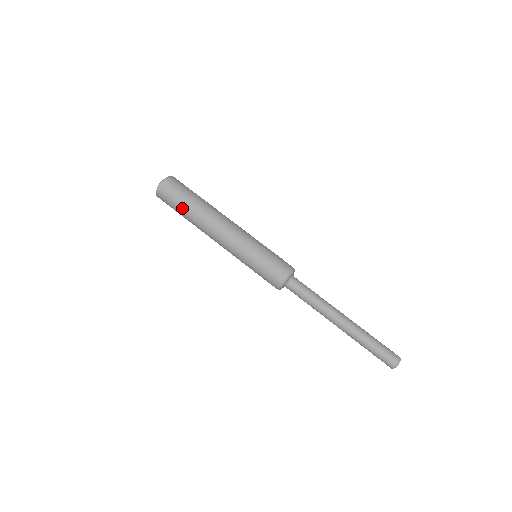
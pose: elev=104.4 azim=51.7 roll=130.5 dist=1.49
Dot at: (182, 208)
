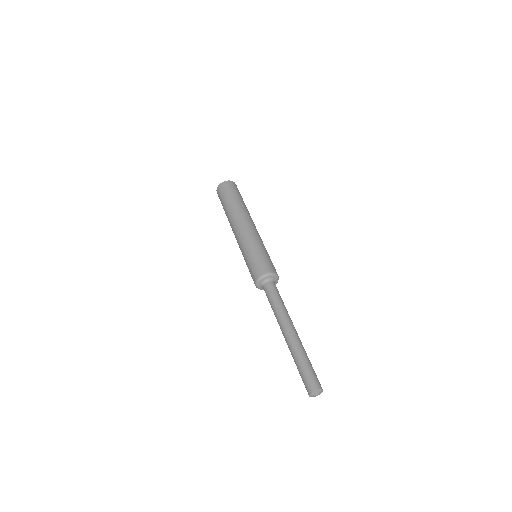
Dot at: (232, 198)
